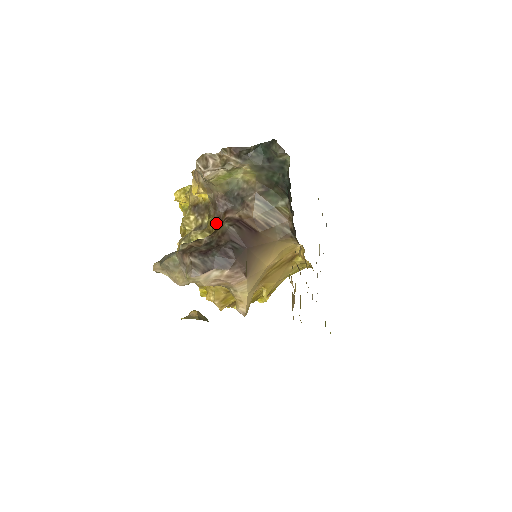
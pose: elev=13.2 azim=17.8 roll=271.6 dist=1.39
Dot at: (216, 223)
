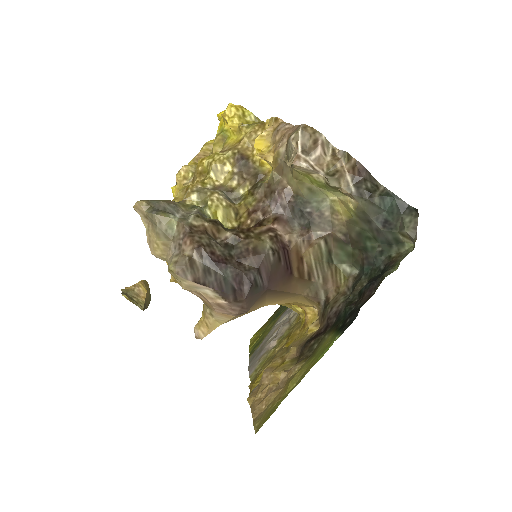
Dot at: (254, 215)
